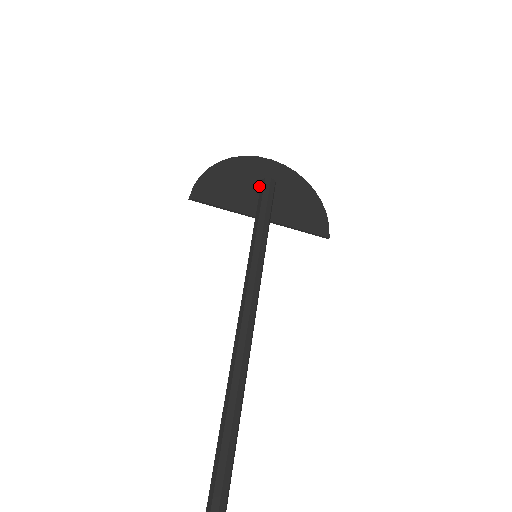
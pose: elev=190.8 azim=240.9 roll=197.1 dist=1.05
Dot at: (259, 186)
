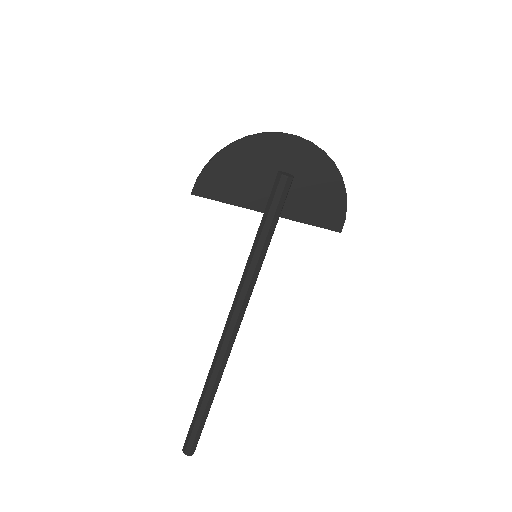
Dot at: (275, 175)
